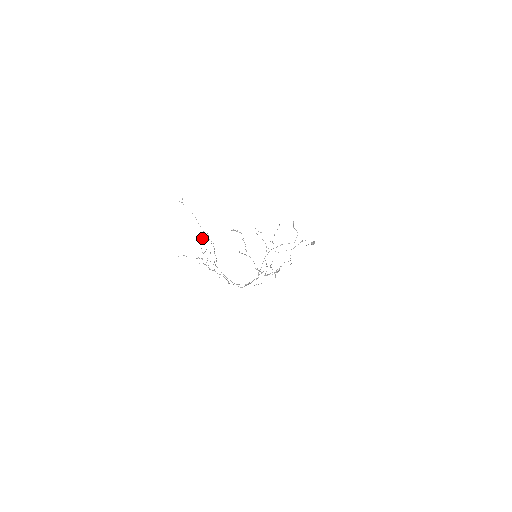
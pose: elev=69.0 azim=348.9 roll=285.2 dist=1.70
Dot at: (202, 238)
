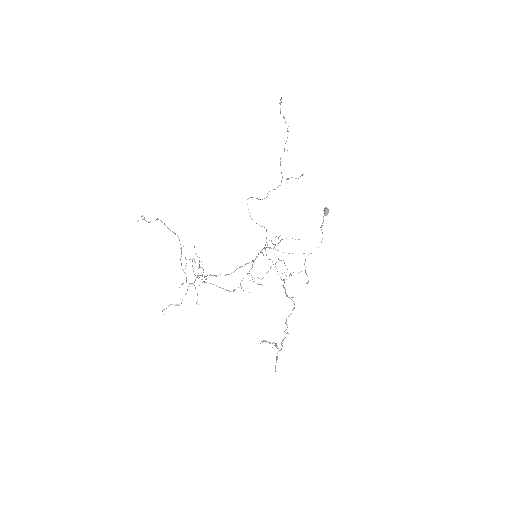
Dot at: (181, 254)
